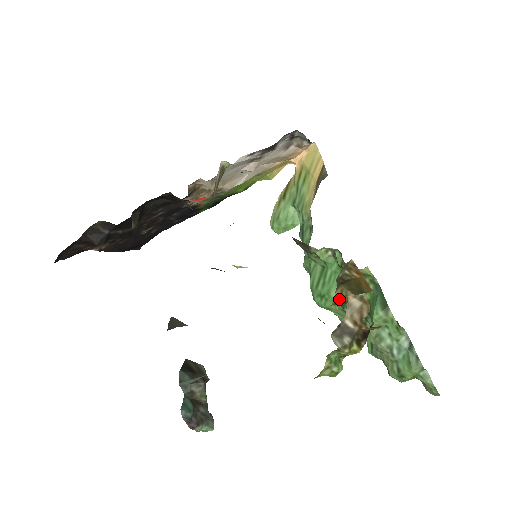
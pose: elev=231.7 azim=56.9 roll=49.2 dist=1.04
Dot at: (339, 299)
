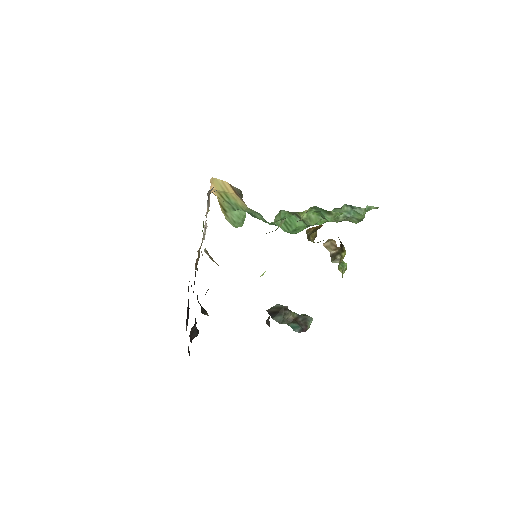
Dot at: (313, 239)
